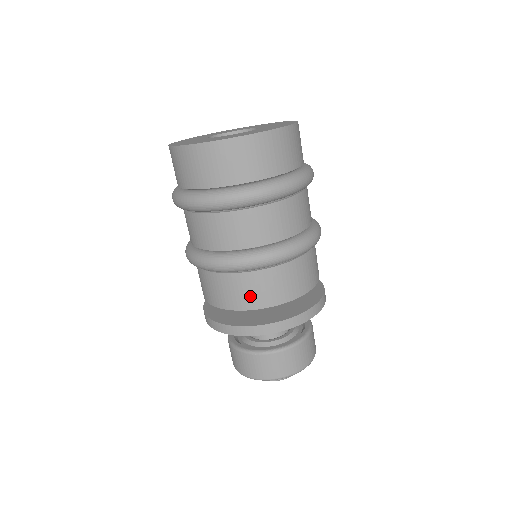
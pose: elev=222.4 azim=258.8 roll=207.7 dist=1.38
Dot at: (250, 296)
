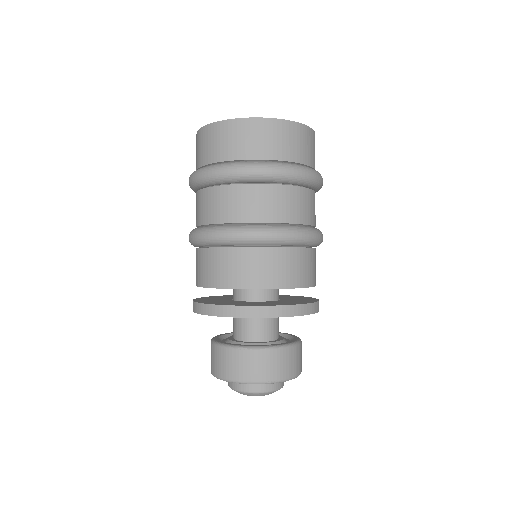
Dot at: (252, 273)
